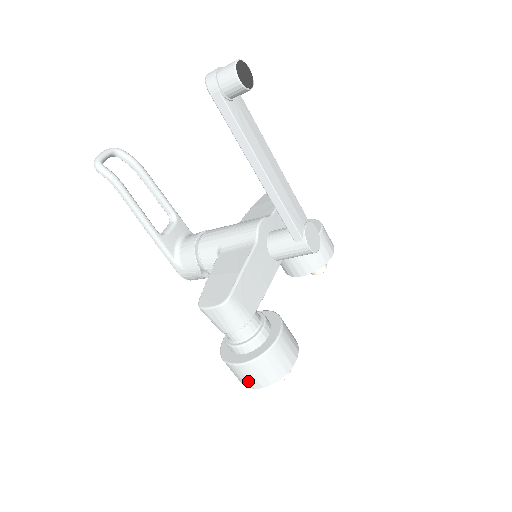
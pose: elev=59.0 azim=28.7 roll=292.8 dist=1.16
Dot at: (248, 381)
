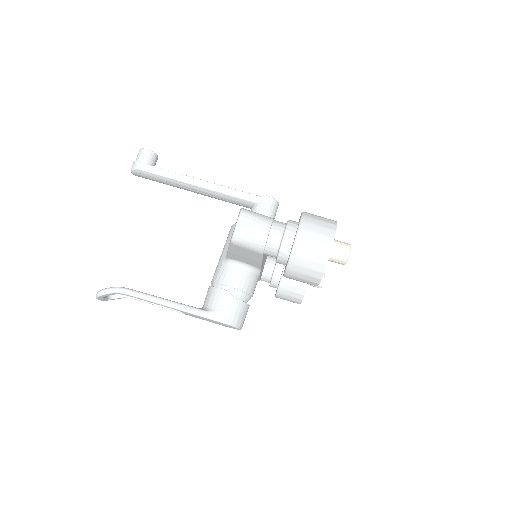
Dot at: (320, 244)
